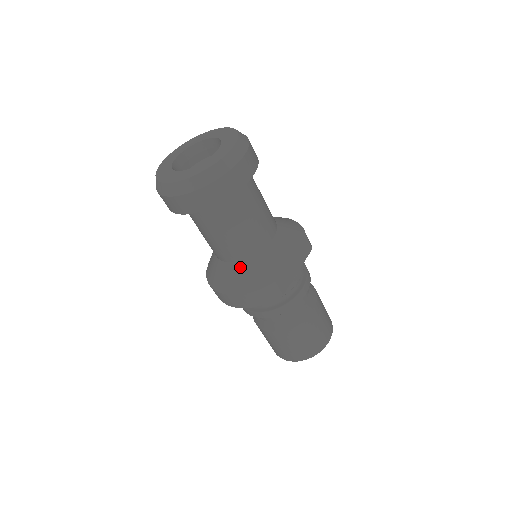
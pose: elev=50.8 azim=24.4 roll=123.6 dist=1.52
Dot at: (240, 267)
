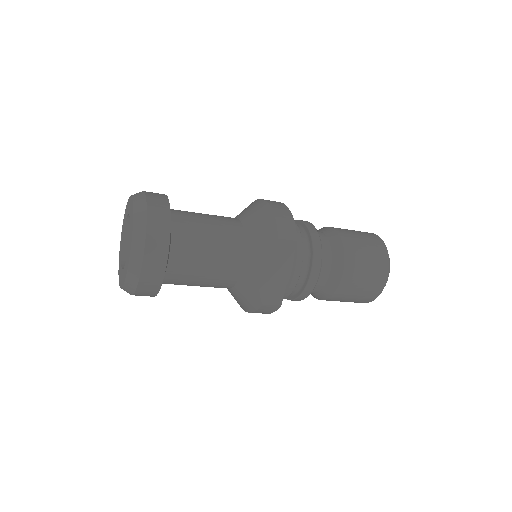
Dot at: (233, 293)
